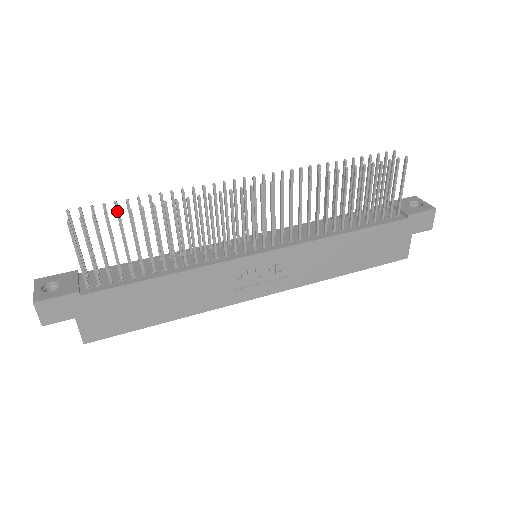
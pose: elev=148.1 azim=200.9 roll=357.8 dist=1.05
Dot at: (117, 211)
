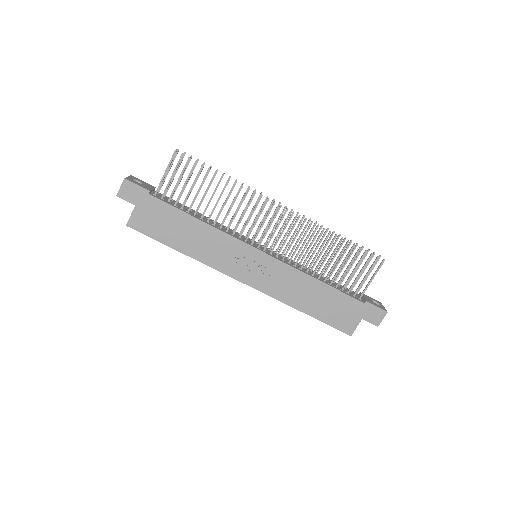
Dot at: (203, 164)
